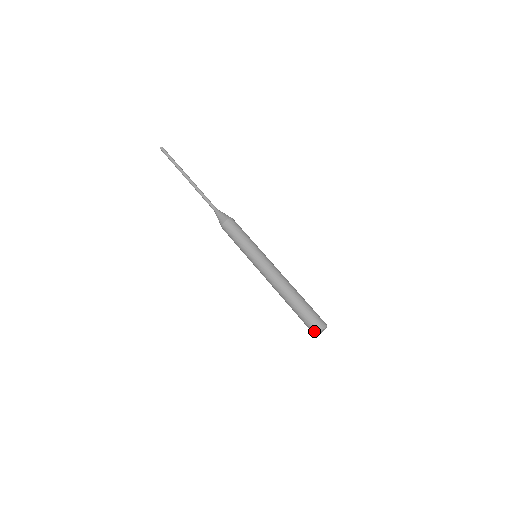
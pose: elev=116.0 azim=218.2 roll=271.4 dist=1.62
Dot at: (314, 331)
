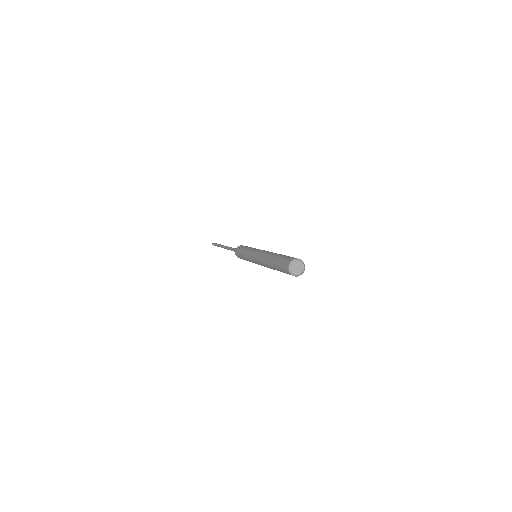
Dot at: (288, 272)
